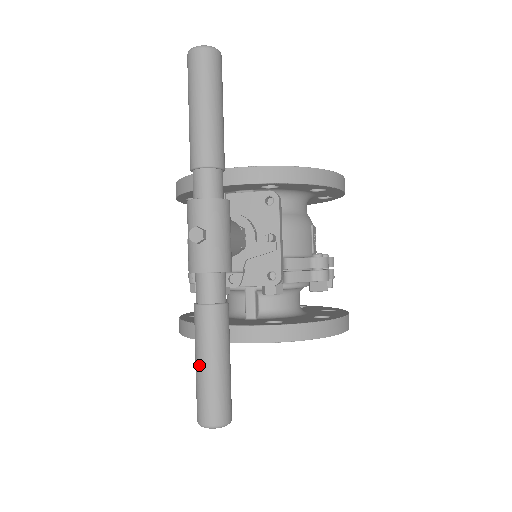
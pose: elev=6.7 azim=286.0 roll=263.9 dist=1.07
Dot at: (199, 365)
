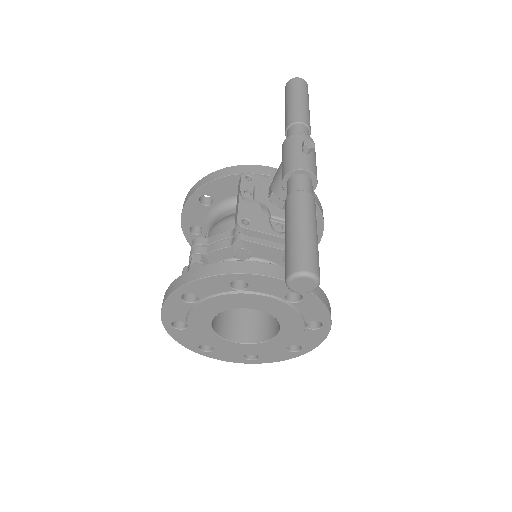
Dot at: (300, 228)
